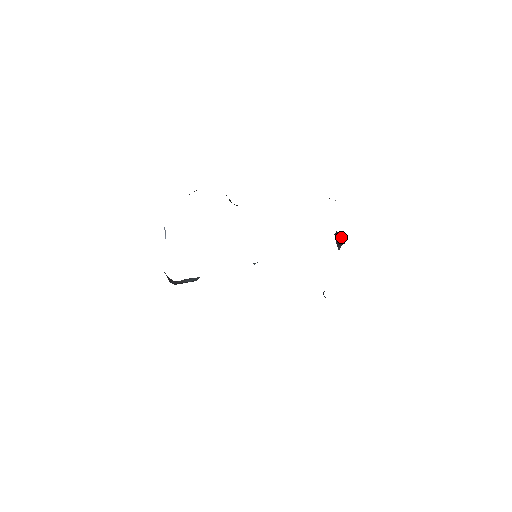
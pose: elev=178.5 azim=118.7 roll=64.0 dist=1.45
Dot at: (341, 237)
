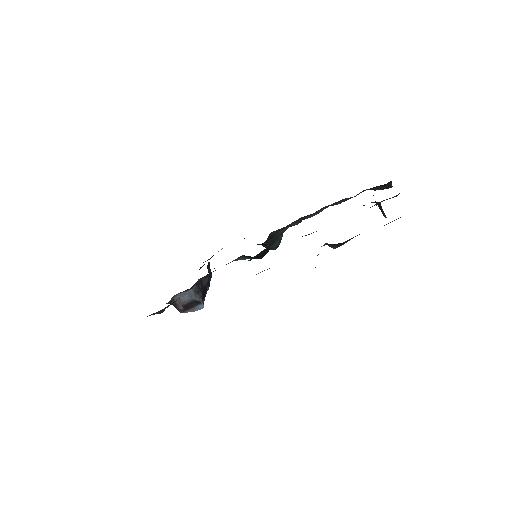
Dot at: occluded
